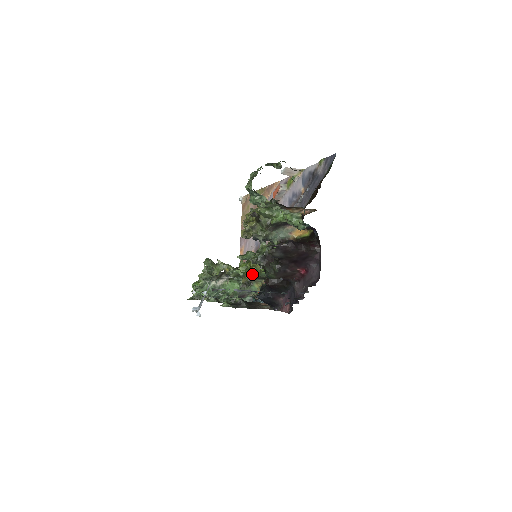
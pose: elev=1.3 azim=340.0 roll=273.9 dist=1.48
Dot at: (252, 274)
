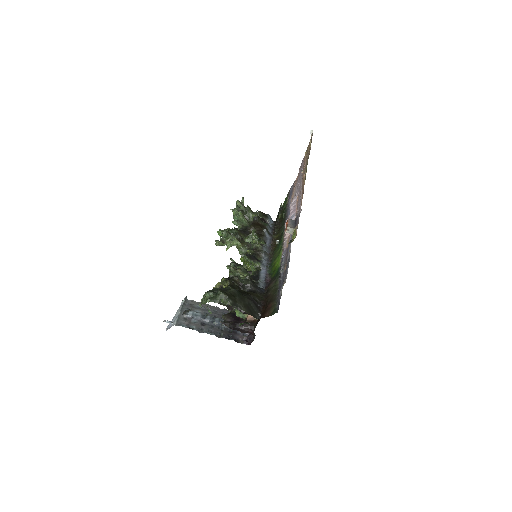
Dot at: occluded
